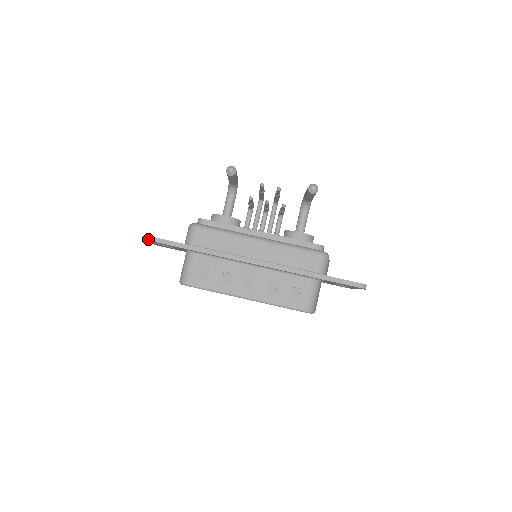
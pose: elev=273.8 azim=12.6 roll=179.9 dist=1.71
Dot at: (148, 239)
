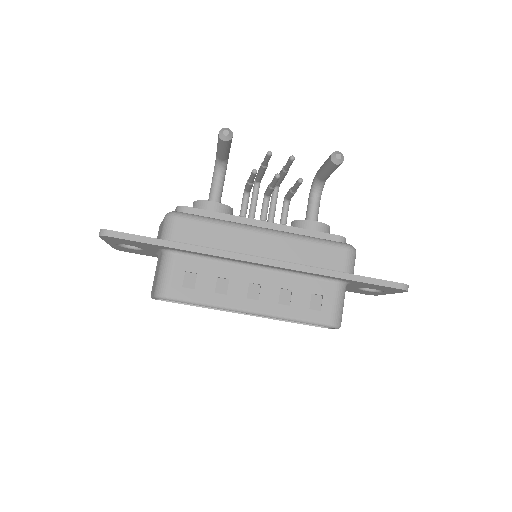
Dot at: (107, 234)
